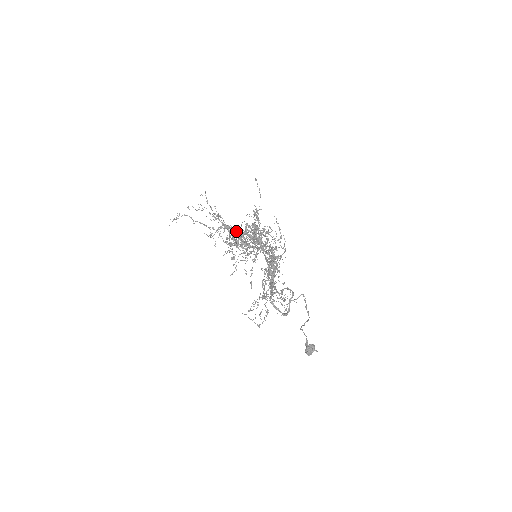
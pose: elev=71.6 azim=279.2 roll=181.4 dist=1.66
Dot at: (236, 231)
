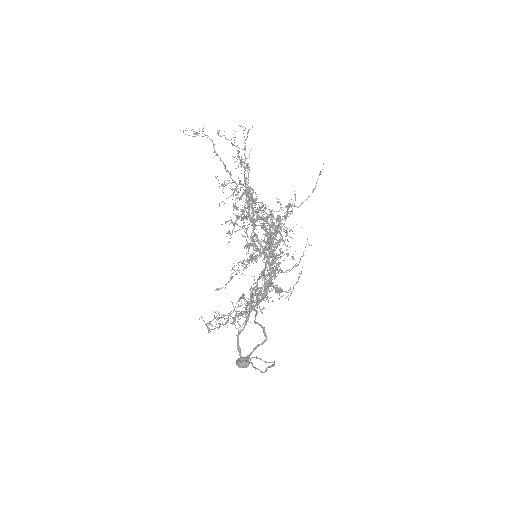
Dot at: (254, 203)
